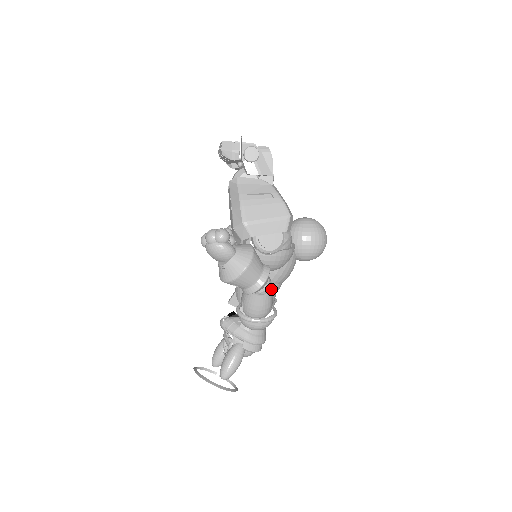
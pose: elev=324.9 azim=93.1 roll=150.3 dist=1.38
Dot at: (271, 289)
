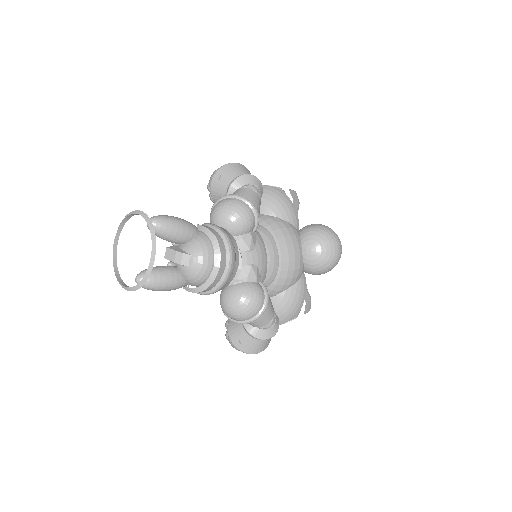
Dot at: (258, 196)
